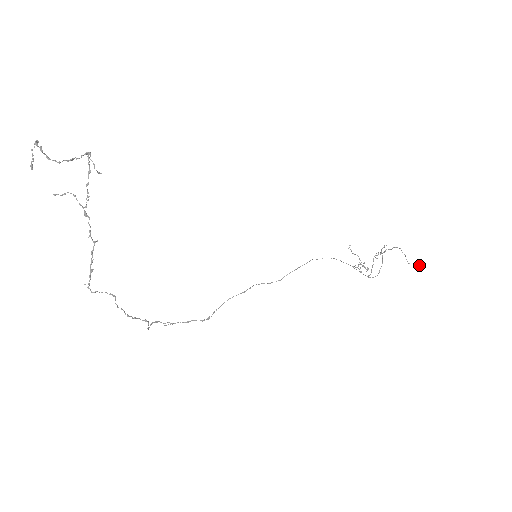
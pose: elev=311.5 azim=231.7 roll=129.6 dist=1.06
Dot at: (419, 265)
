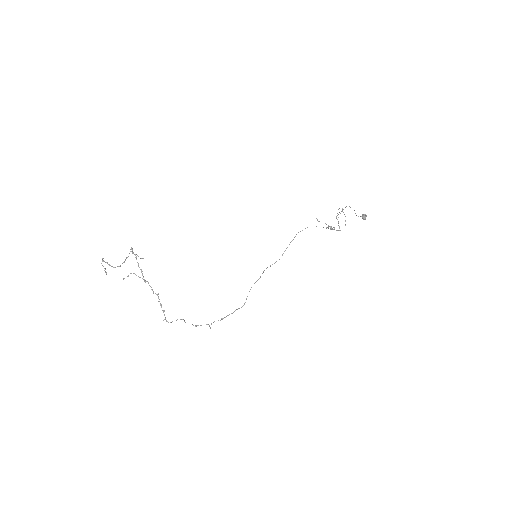
Dot at: (364, 216)
